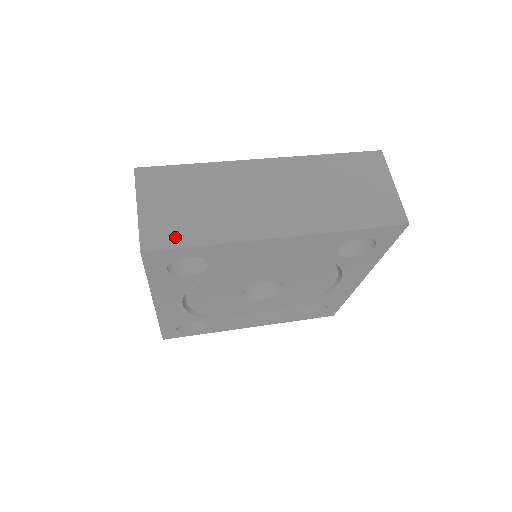
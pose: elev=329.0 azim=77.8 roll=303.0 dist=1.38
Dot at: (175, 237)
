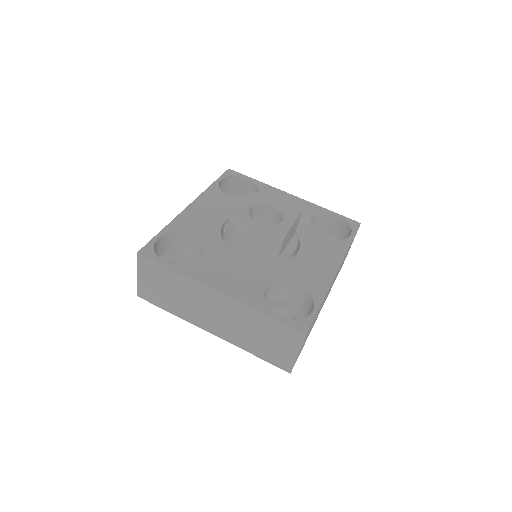
Dot at: (155, 300)
